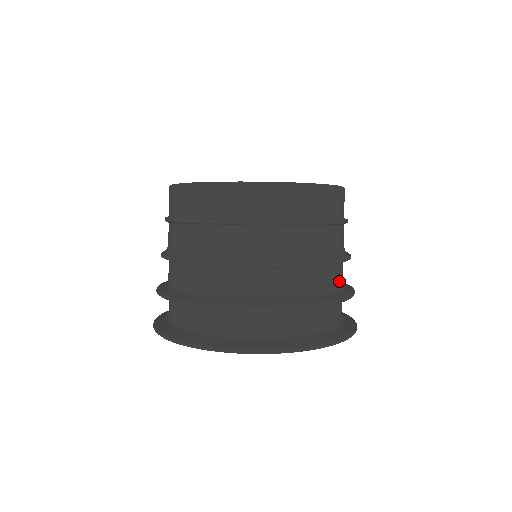
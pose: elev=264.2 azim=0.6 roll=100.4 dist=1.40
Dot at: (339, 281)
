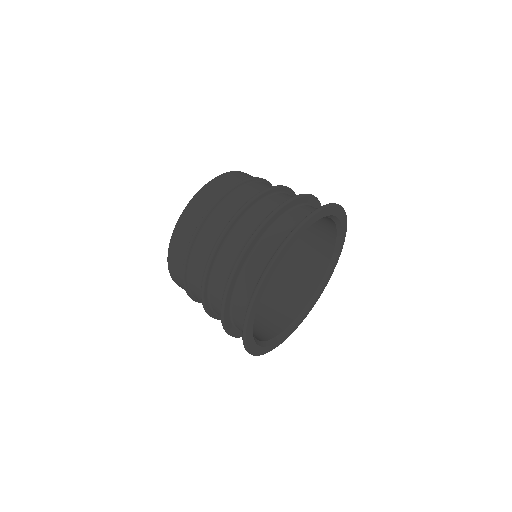
Dot at: occluded
